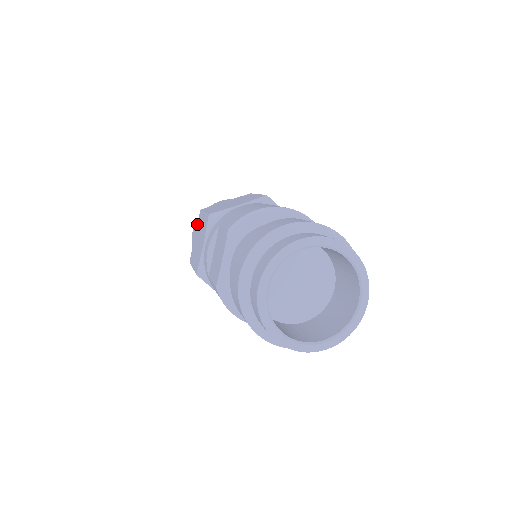
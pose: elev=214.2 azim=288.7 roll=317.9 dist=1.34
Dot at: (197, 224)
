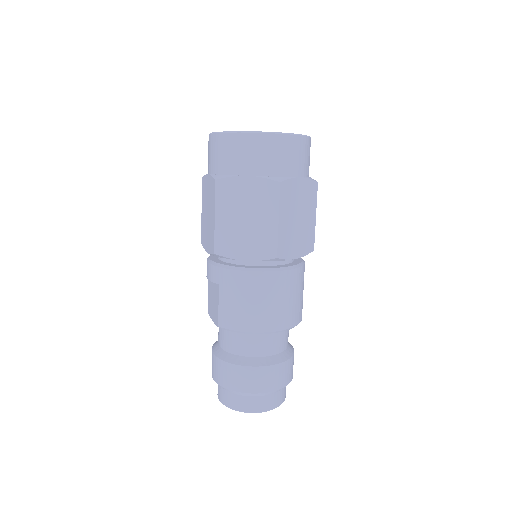
Dot at: (211, 180)
